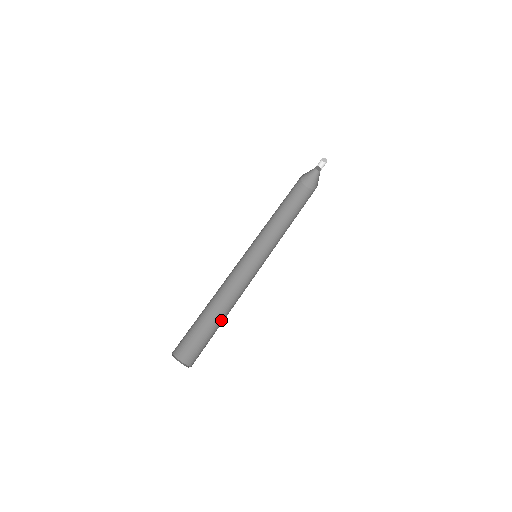
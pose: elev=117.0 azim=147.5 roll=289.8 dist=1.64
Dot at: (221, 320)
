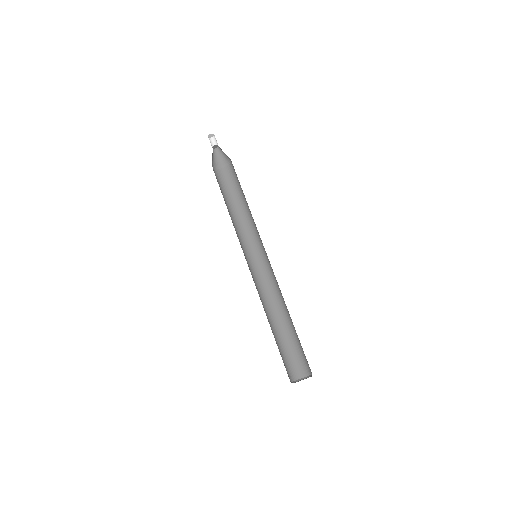
Dot at: occluded
